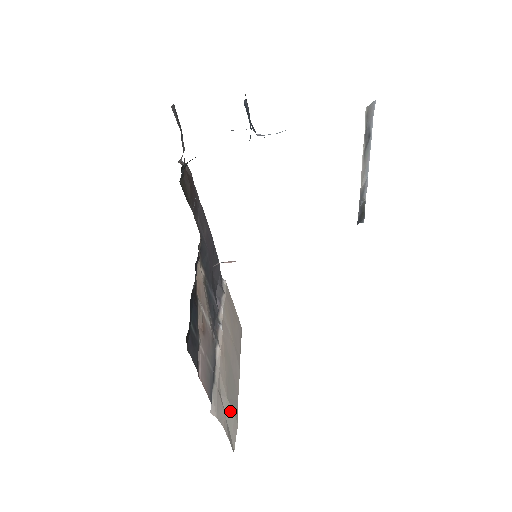
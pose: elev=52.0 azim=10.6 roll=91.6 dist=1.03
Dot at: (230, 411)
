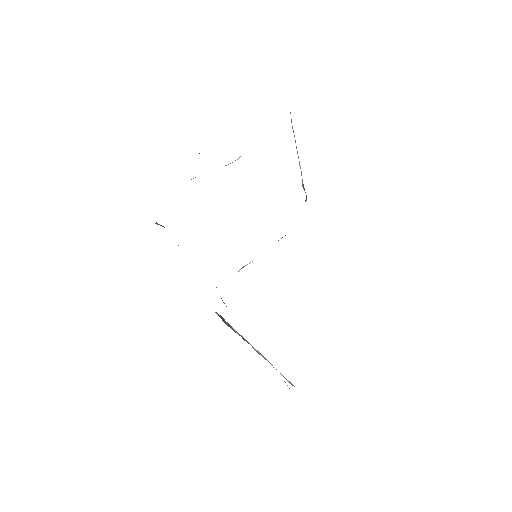
Dot at: occluded
